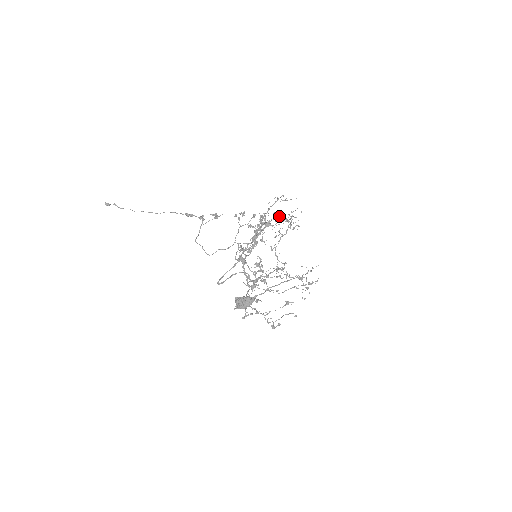
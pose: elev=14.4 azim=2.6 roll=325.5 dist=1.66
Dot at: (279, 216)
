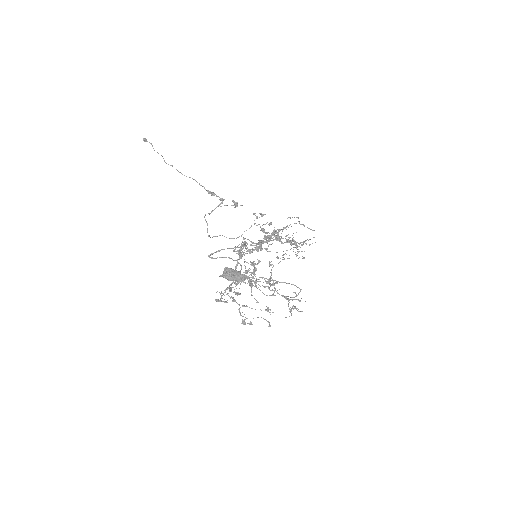
Dot at: occluded
